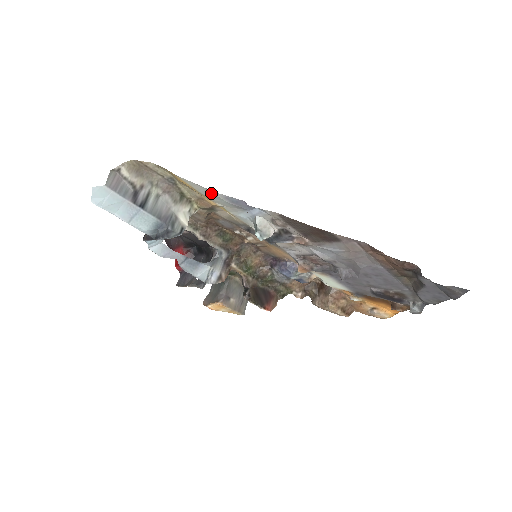
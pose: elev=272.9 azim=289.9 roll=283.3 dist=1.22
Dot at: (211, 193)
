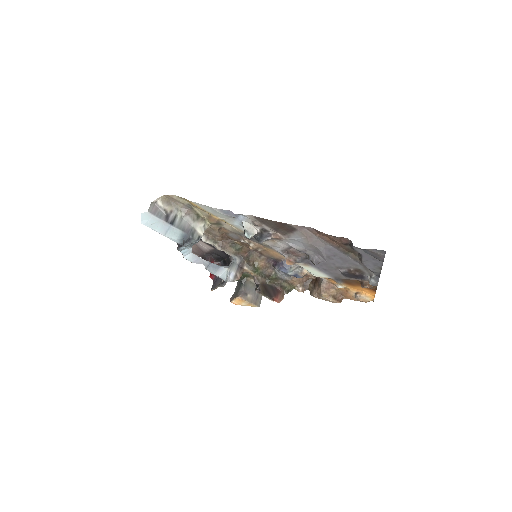
Dot at: (212, 209)
